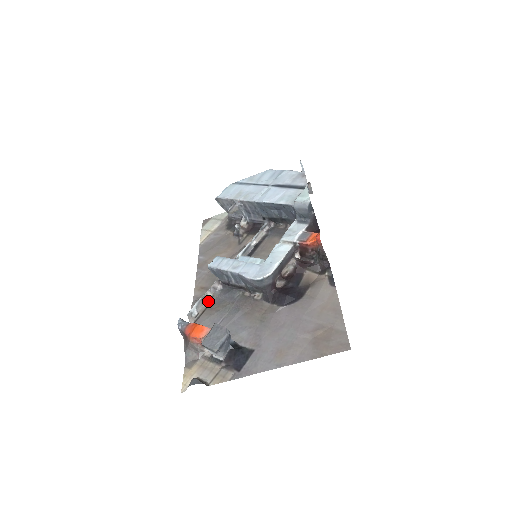
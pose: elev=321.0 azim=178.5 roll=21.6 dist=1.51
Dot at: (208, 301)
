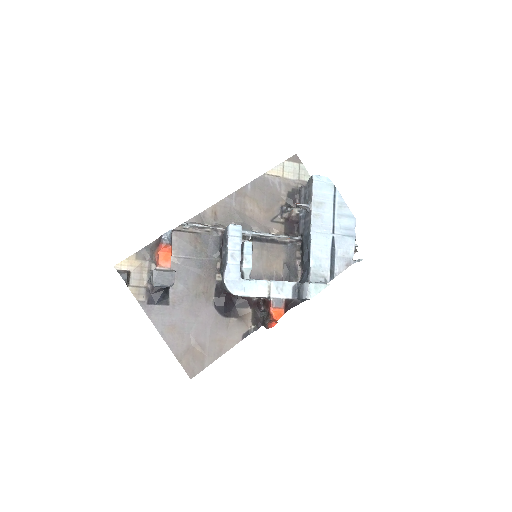
Dot at: (203, 230)
